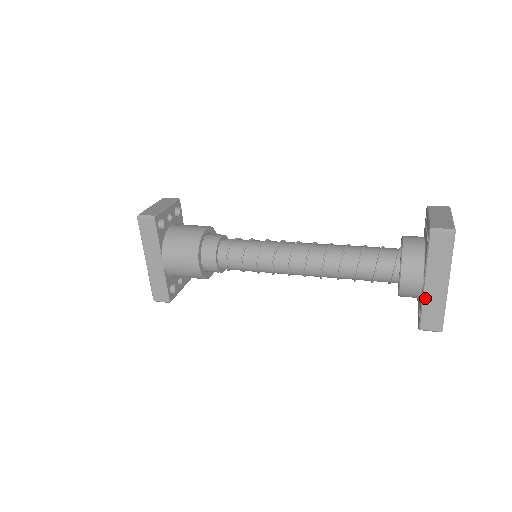
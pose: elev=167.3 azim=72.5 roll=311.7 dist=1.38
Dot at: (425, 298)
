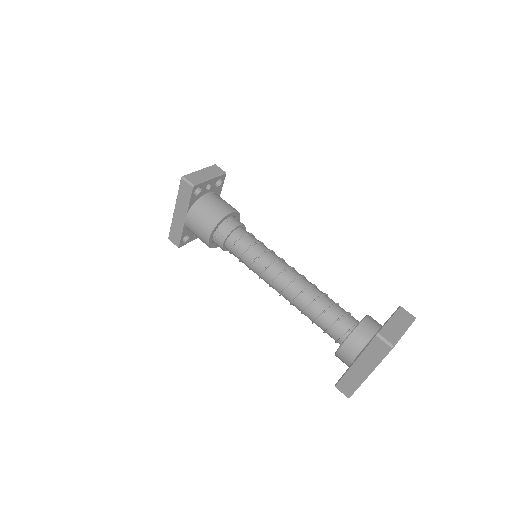
Dot at: (349, 371)
